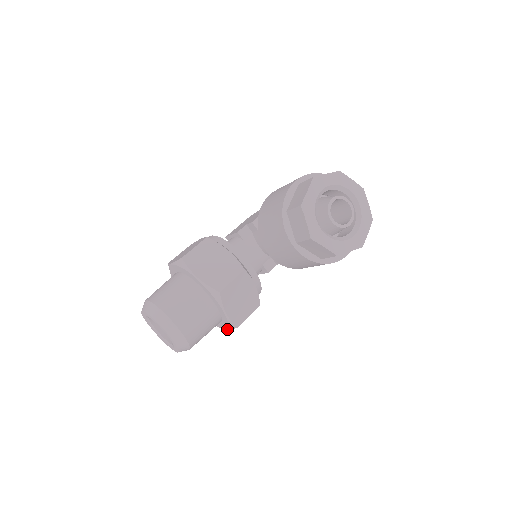
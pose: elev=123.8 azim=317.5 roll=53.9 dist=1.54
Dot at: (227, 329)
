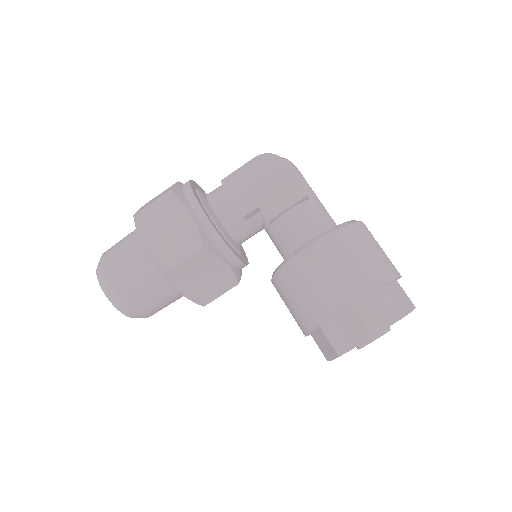
Dot at: occluded
